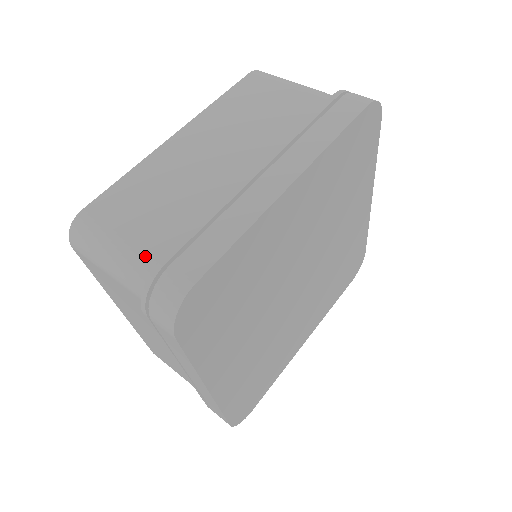
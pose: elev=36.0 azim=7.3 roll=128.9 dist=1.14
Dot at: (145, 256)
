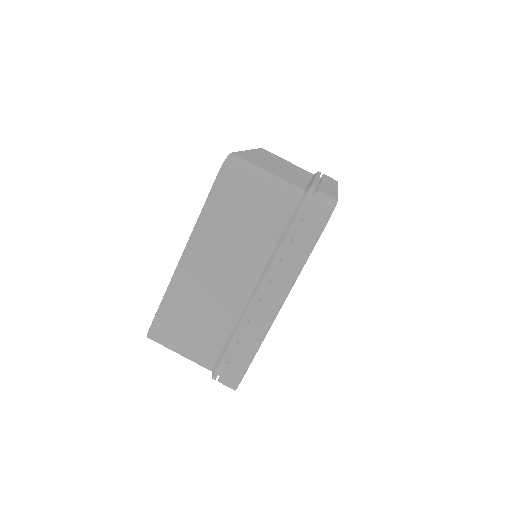
Dot at: (205, 360)
